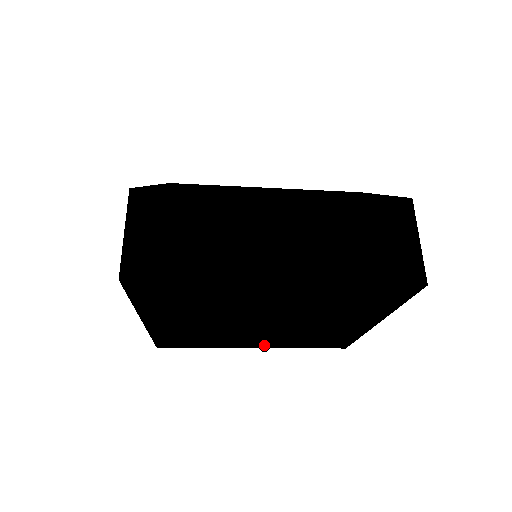
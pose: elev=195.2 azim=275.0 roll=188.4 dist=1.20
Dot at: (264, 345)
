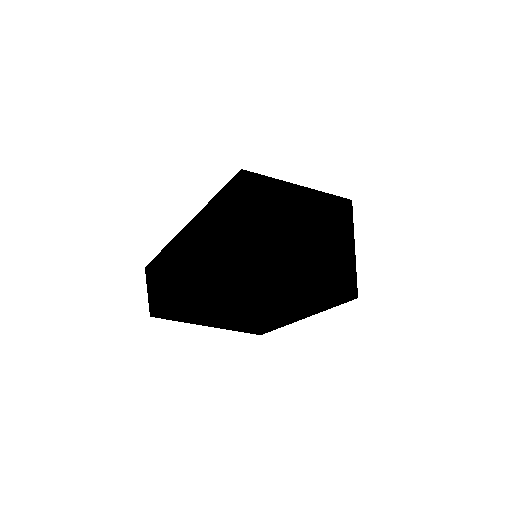
Dot at: occluded
